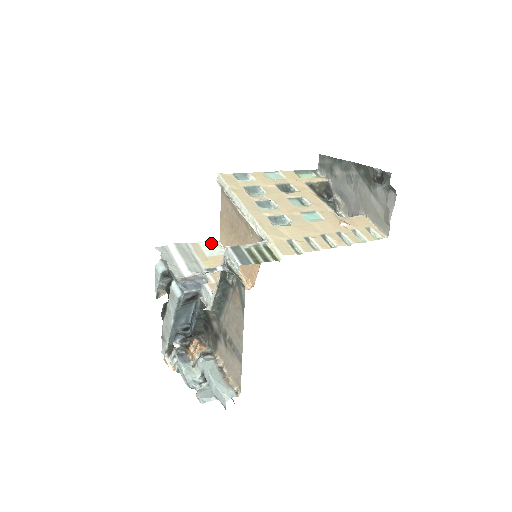
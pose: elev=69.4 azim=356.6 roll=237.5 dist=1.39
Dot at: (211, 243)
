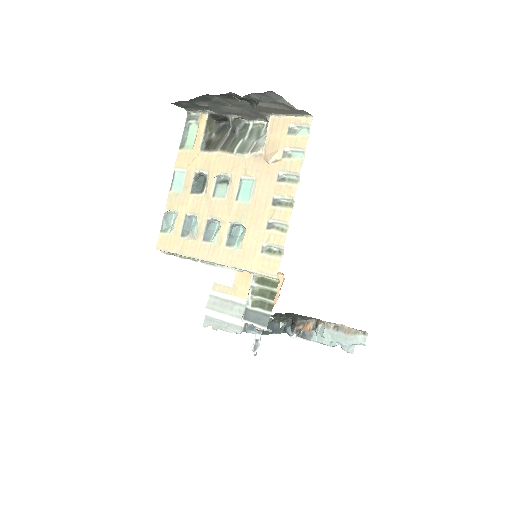
Dot at: (220, 270)
